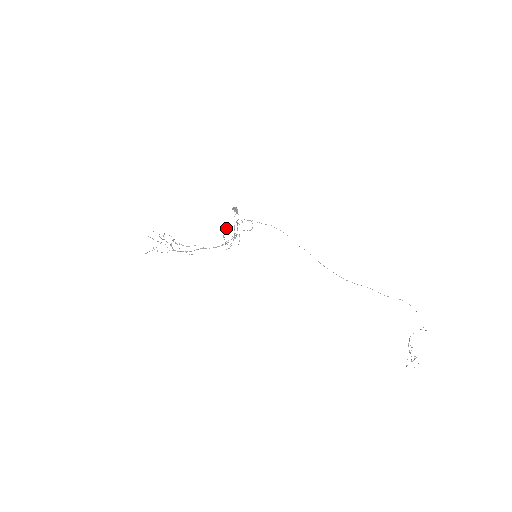
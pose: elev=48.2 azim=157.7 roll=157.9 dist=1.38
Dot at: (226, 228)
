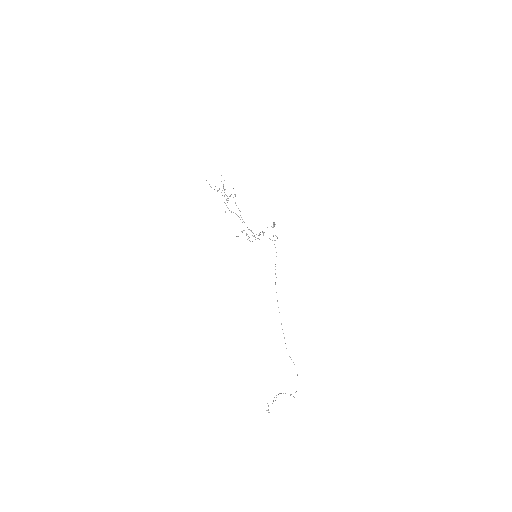
Dot at: occluded
